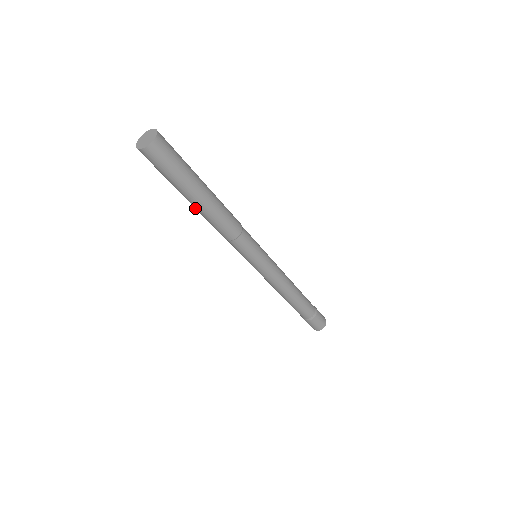
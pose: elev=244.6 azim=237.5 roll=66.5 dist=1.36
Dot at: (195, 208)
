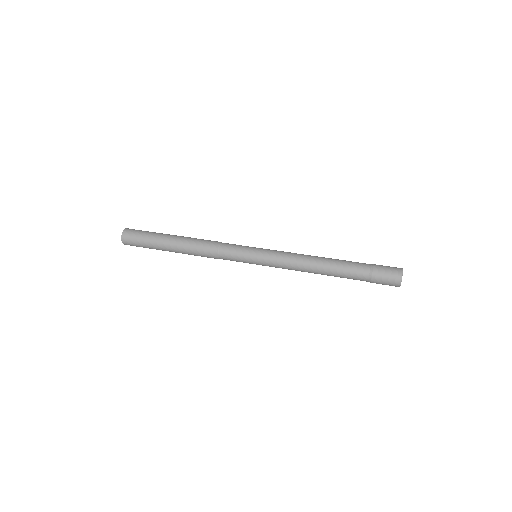
Dot at: (182, 253)
